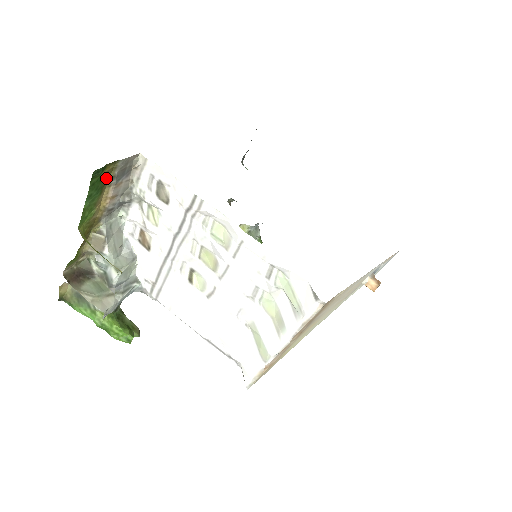
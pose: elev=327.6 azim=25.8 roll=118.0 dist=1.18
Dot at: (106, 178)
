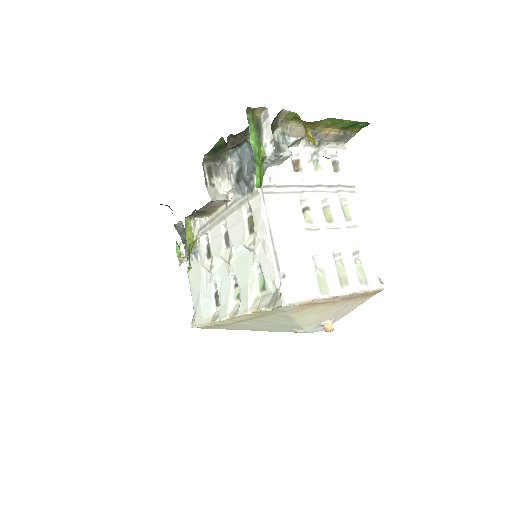
Dot at: (349, 129)
